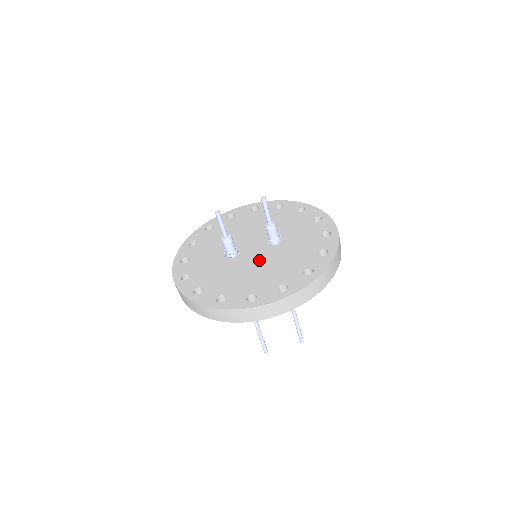
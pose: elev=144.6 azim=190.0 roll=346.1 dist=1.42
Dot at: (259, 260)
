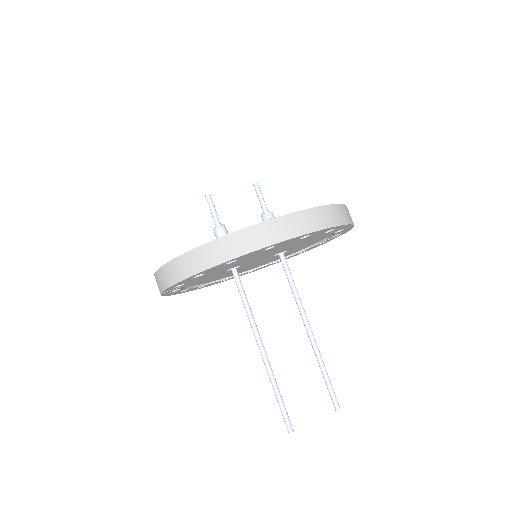
Dot at: occluded
